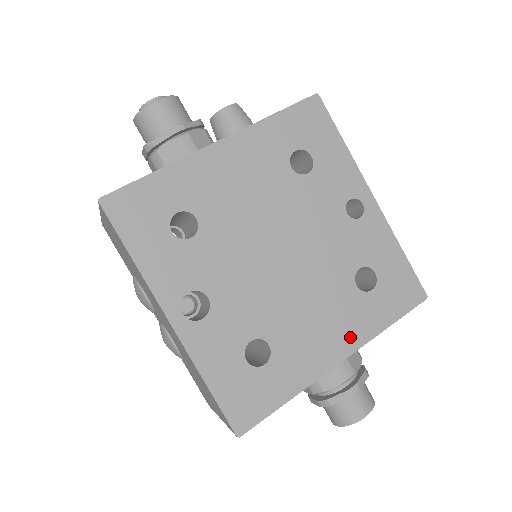
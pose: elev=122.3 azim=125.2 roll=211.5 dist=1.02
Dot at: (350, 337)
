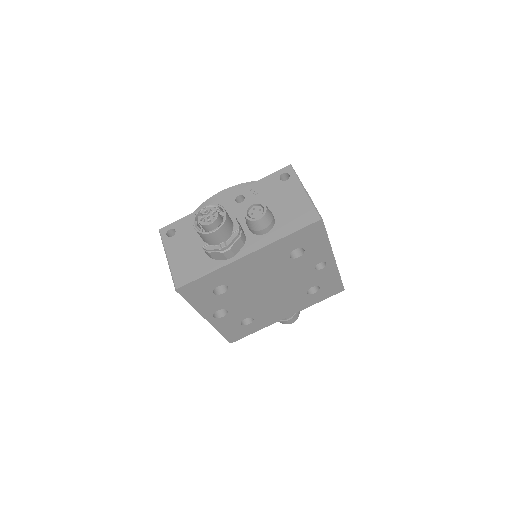
Dot at: (295, 309)
